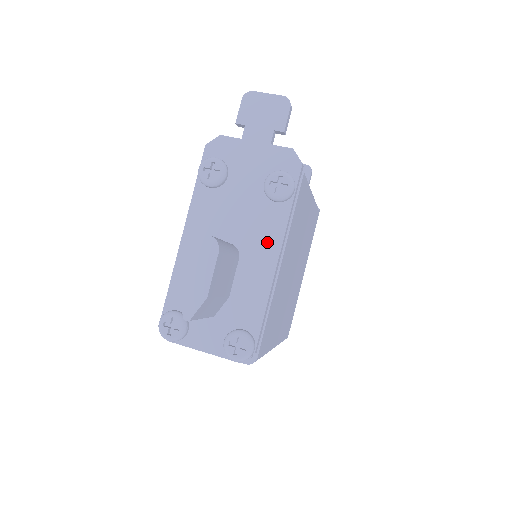
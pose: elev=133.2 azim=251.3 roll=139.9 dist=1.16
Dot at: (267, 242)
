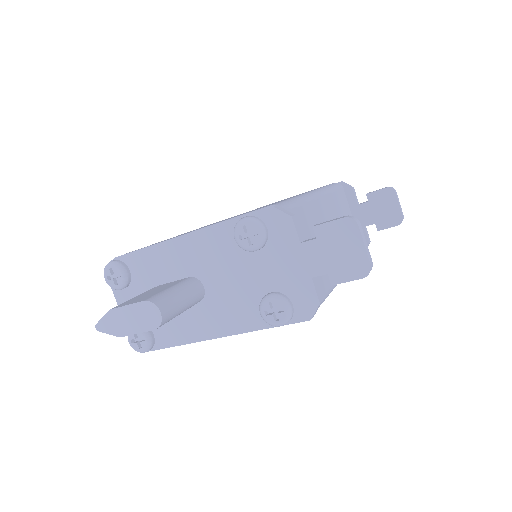
Dot at: (225, 321)
